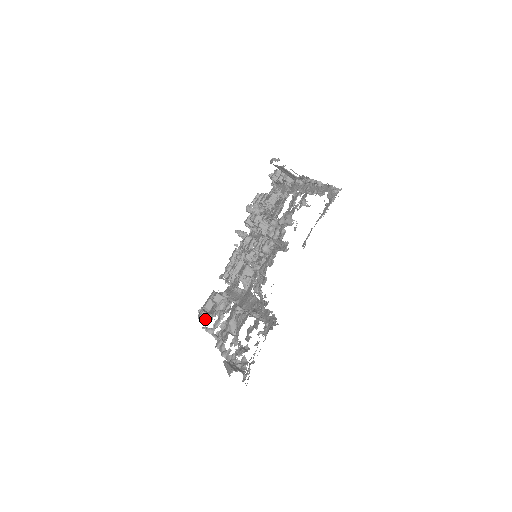
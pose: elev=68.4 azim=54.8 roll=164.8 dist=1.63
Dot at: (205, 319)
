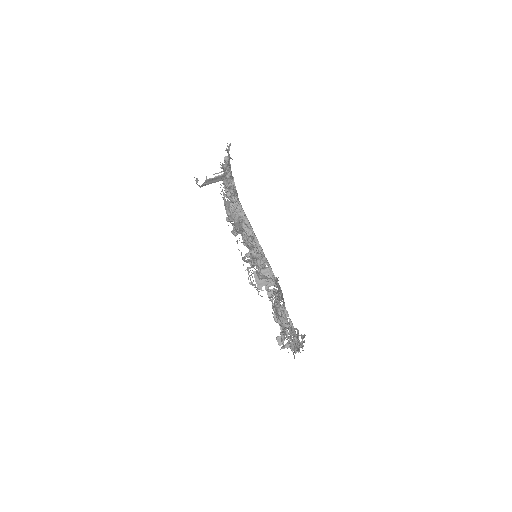
Dot at: (281, 341)
